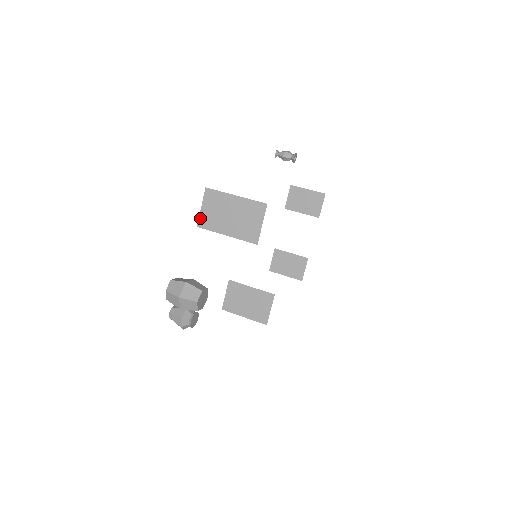
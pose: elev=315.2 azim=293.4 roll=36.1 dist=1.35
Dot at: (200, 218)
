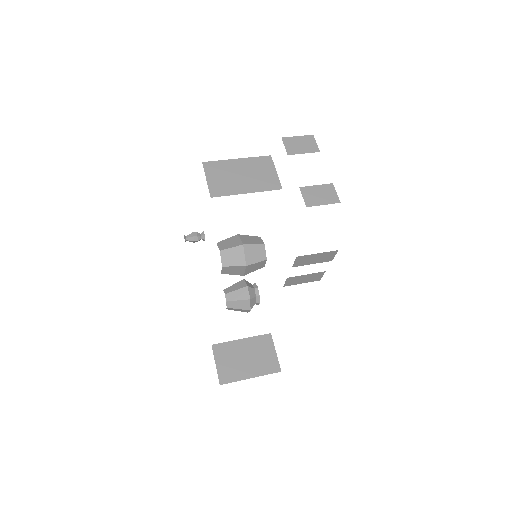
Dot at: (210, 189)
